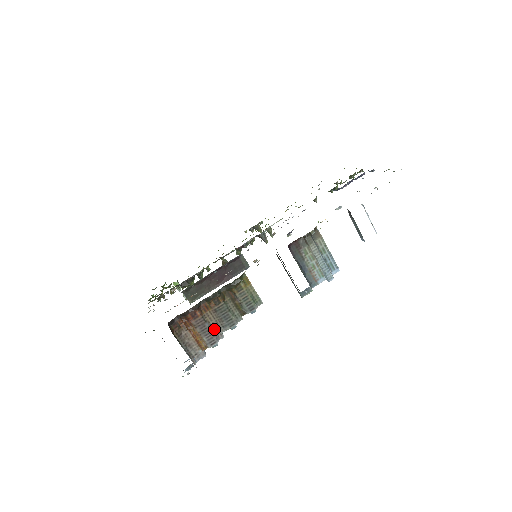
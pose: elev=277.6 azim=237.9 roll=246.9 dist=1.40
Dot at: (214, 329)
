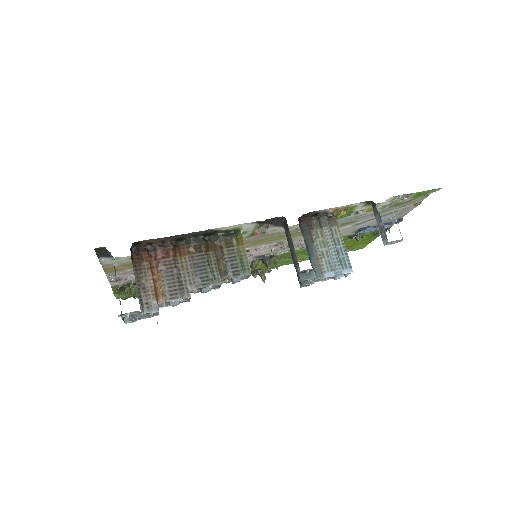
Dot at: (182, 281)
